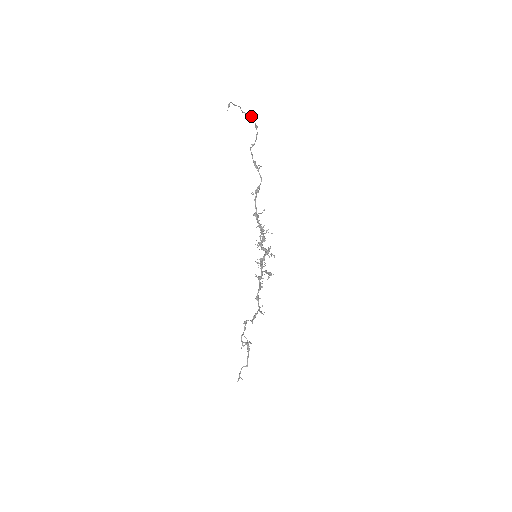
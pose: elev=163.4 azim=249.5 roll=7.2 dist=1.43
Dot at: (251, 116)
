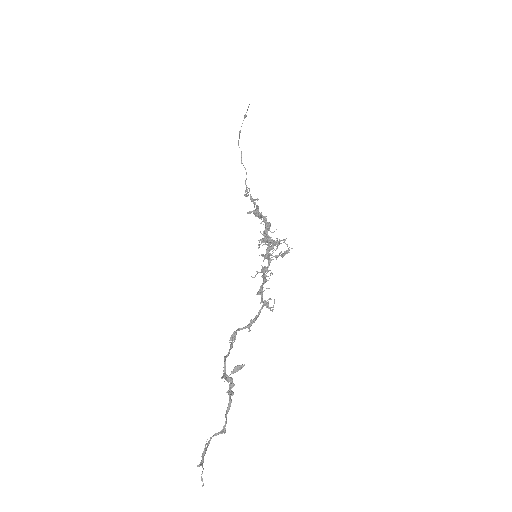
Dot at: (246, 174)
